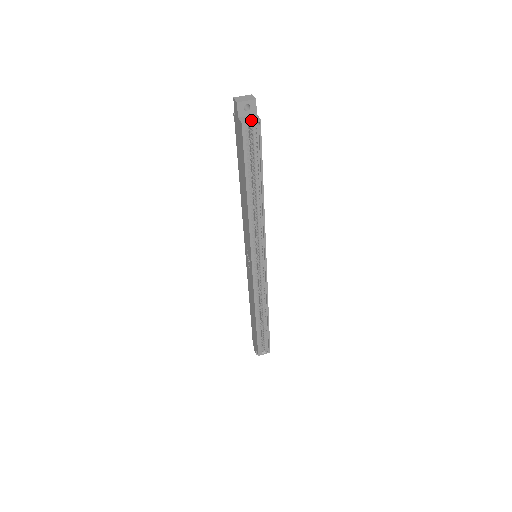
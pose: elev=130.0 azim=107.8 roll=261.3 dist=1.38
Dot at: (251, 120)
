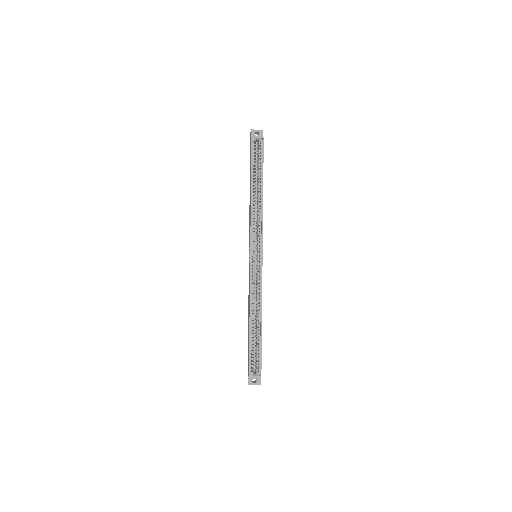
Dot at: occluded
